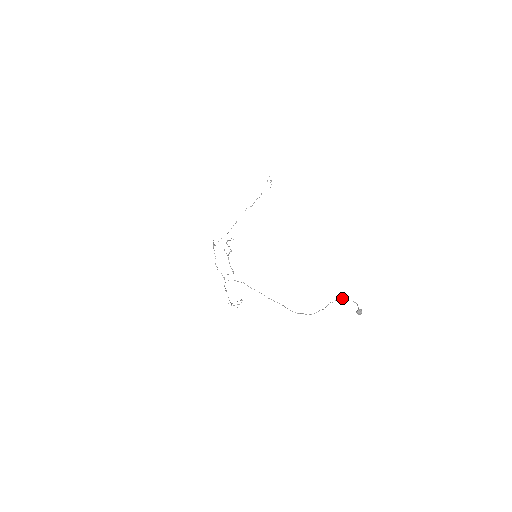
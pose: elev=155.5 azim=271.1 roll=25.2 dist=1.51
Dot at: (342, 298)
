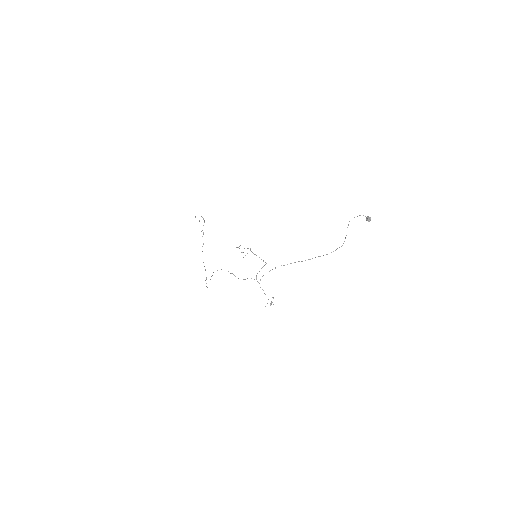
Dot at: occluded
